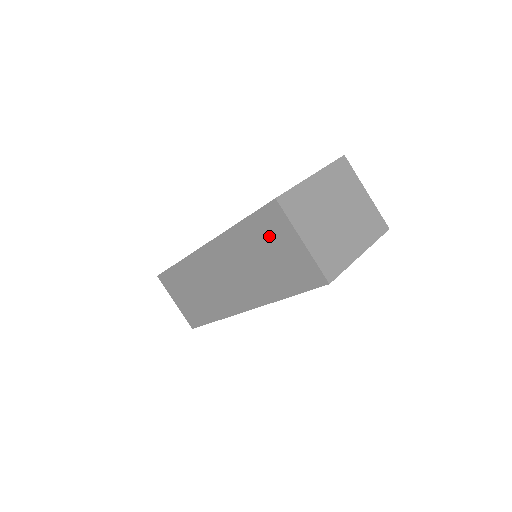
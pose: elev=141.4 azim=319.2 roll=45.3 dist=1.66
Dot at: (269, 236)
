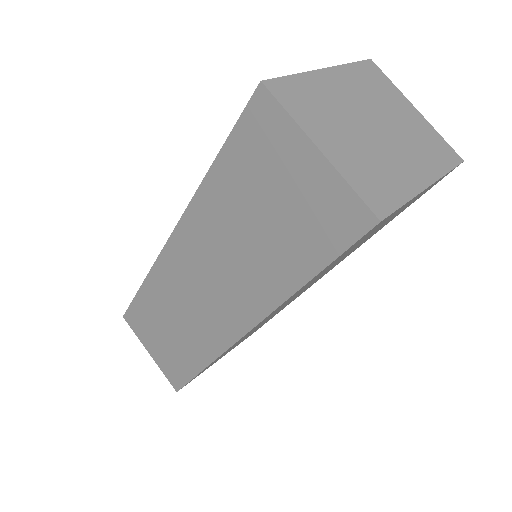
Dot at: (260, 168)
